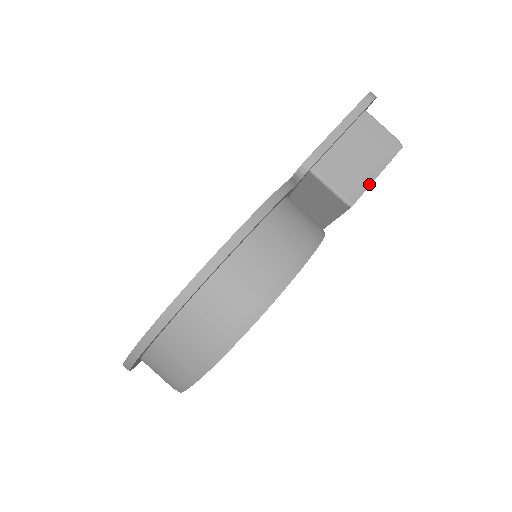
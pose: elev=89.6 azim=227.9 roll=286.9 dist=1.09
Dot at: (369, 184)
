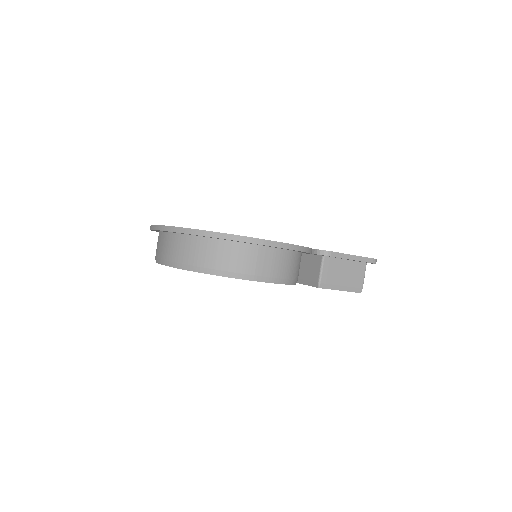
Dot at: (334, 289)
